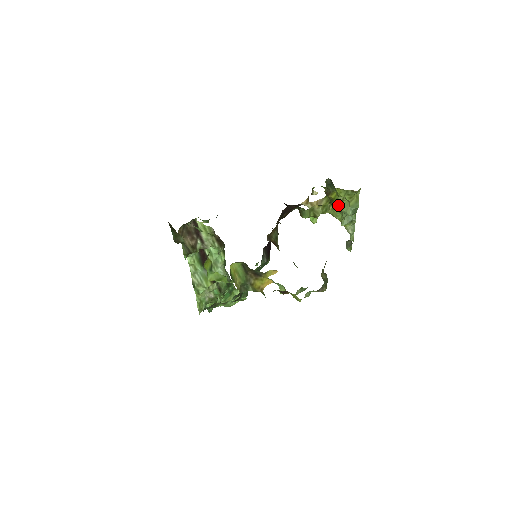
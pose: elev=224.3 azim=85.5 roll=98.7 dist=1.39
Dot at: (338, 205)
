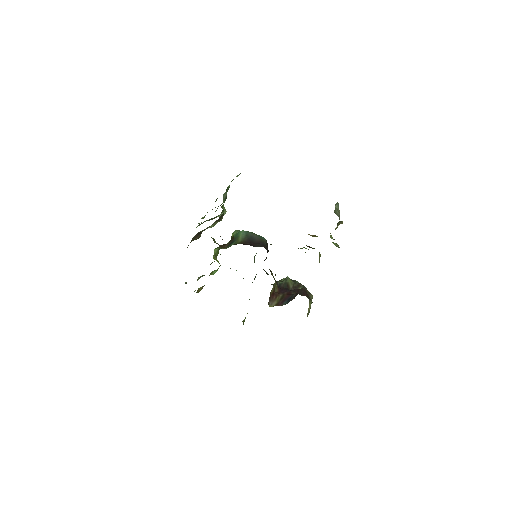
Dot at: occluded
